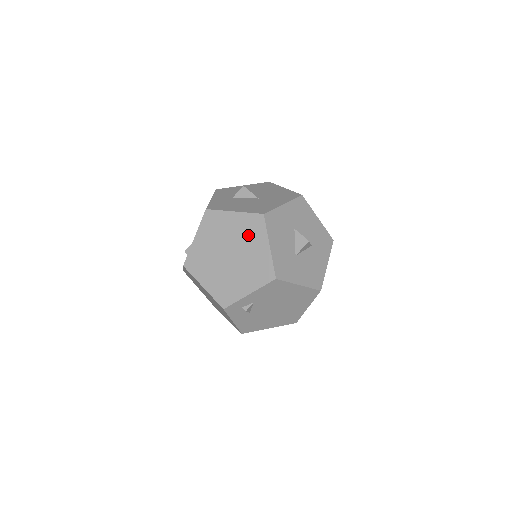
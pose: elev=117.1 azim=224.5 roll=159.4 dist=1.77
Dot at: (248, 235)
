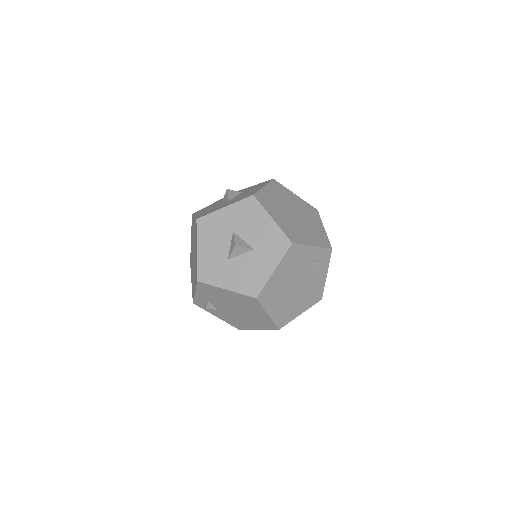
Dot at: (195, 238)
